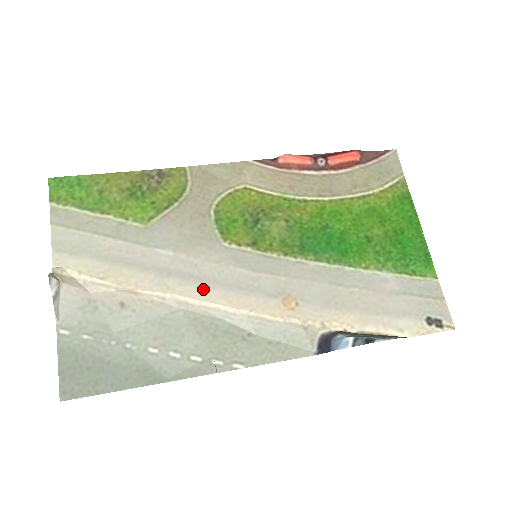
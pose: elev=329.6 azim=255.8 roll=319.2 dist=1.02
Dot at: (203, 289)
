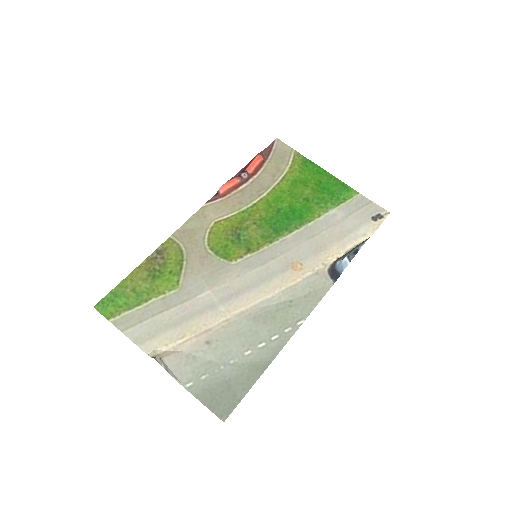
Dot at: (244, 297)
